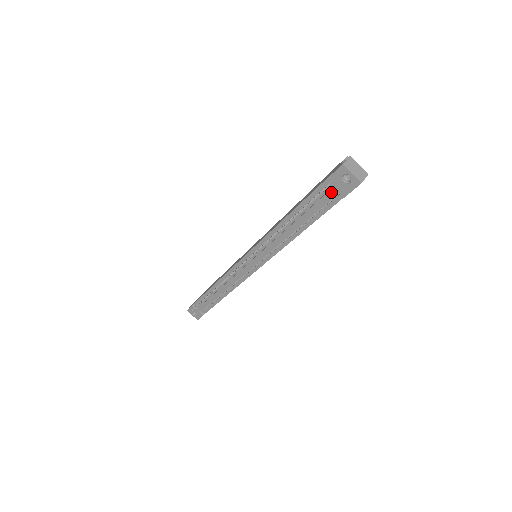
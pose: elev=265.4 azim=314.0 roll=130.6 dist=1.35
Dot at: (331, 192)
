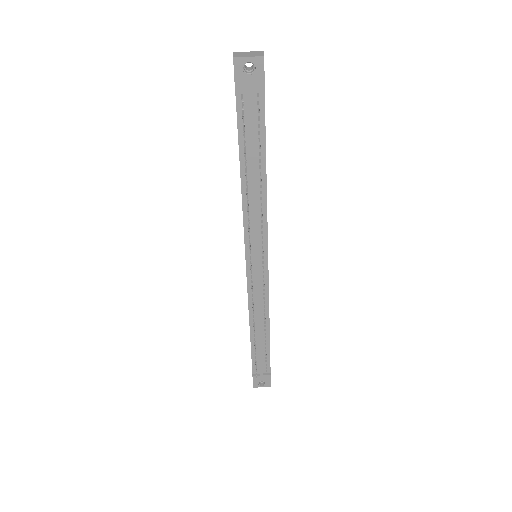
Dot at: (250, 98)
